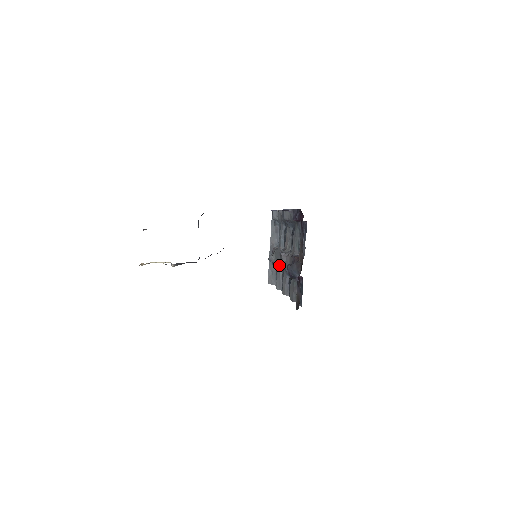
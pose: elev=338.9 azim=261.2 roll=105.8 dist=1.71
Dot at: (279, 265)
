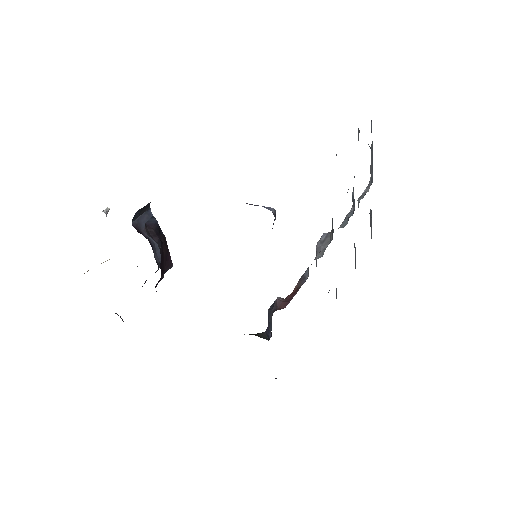
Dot at: occluded
